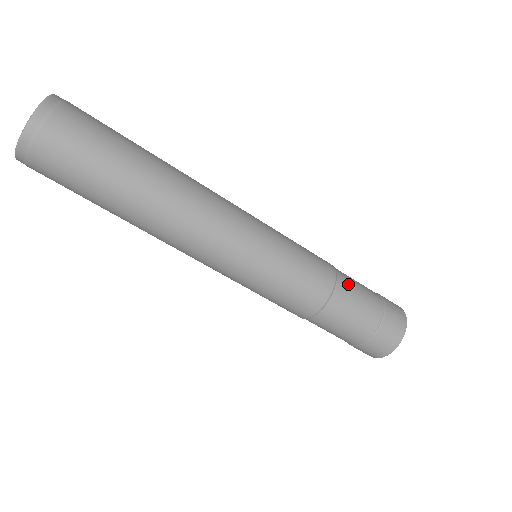
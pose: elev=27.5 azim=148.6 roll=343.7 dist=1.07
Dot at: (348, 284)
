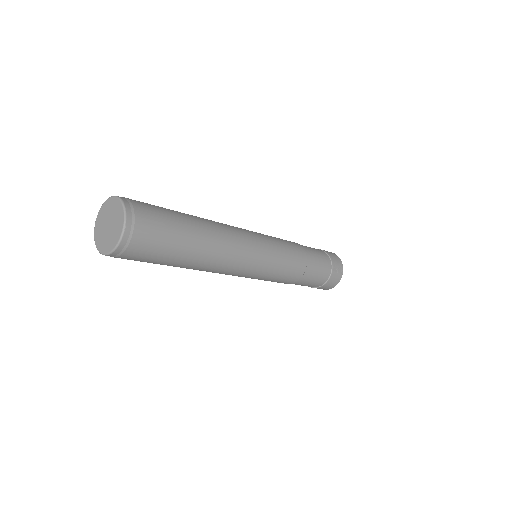
Dot at: (312, 269)
